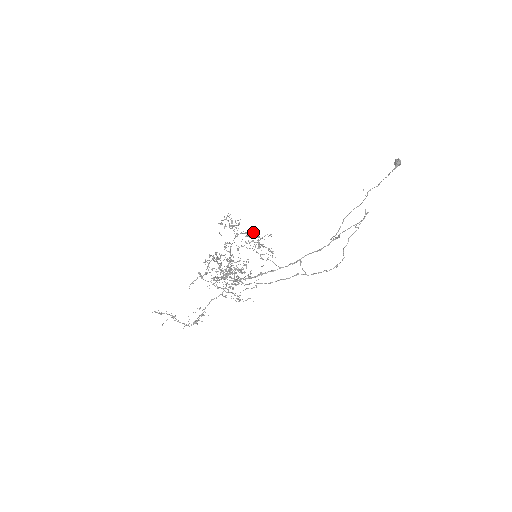
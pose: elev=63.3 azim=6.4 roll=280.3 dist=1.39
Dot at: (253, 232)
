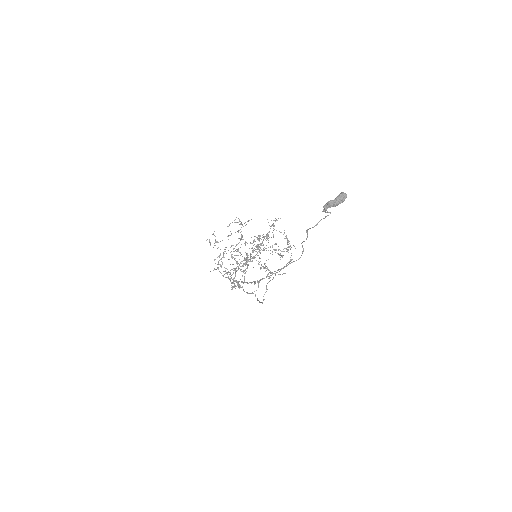
Dot at: occluded
